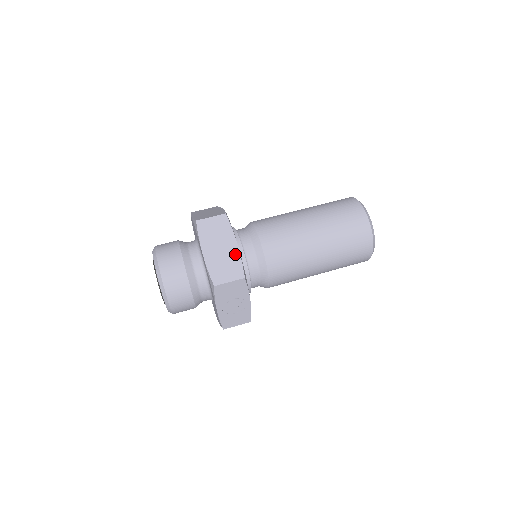
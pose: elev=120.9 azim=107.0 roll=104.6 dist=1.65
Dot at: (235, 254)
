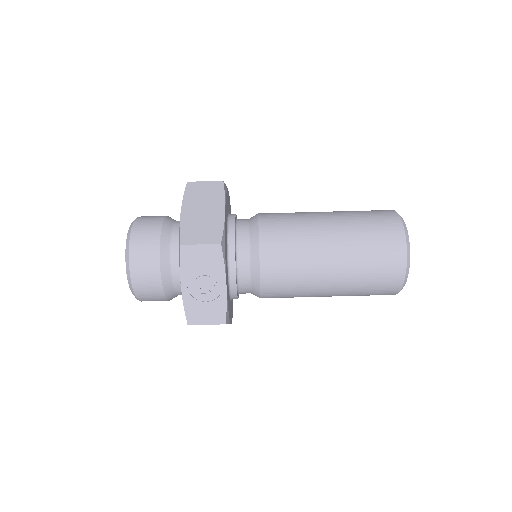
Dot at: (218, 219)
